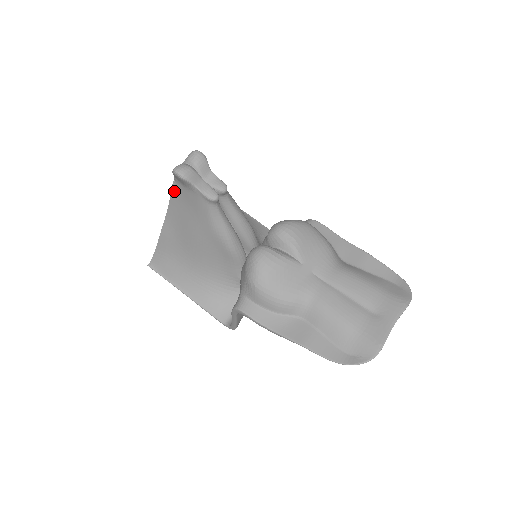
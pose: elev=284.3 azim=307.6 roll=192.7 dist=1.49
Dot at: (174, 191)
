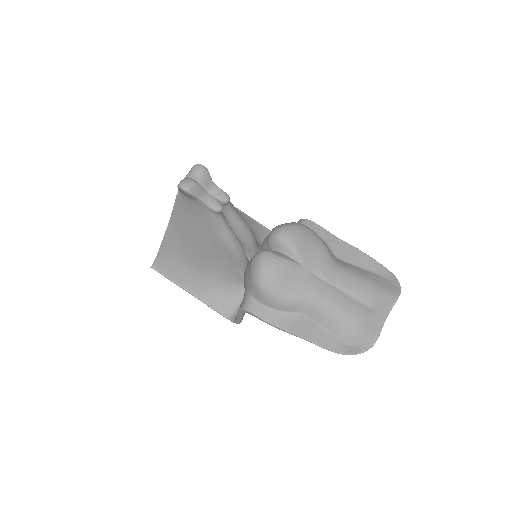
Dot at: (178, 202)
